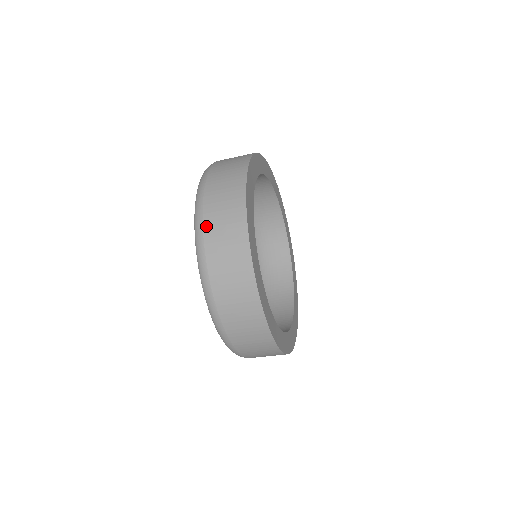
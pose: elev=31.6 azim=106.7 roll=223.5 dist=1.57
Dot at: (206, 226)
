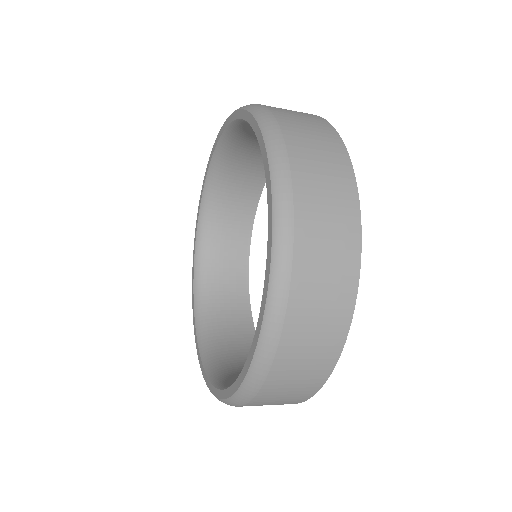
Dot at: (269, 384)
